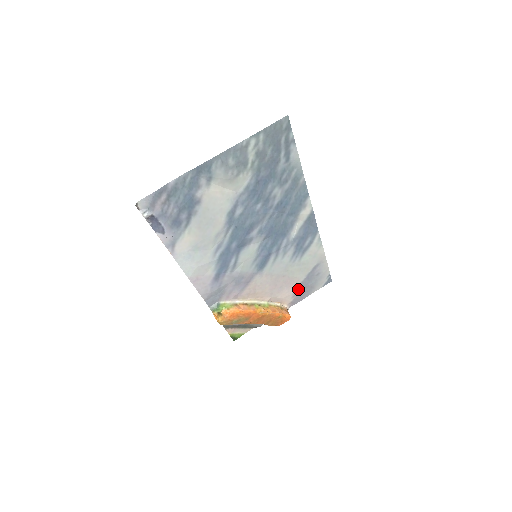
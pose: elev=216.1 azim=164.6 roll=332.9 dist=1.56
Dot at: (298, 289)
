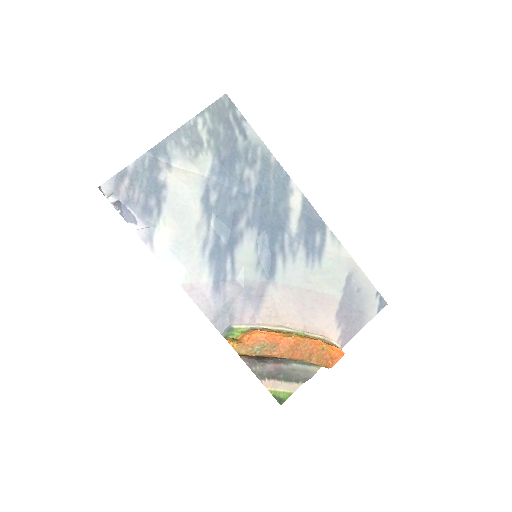
Dot at: (340, 314)
